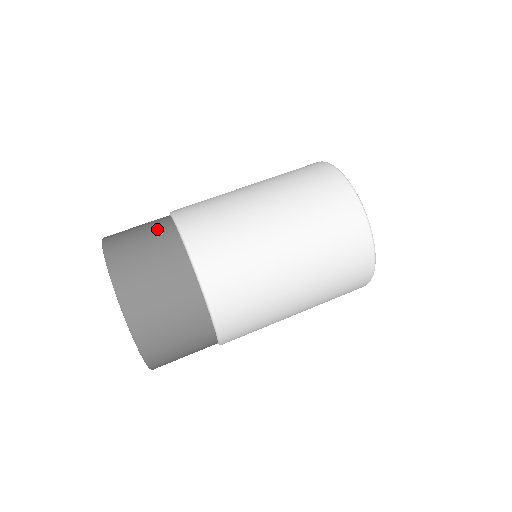
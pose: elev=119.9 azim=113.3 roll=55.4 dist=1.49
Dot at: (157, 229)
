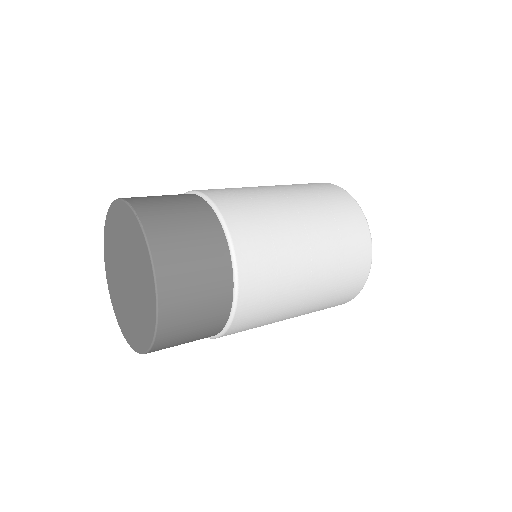
Dot at: occluded
